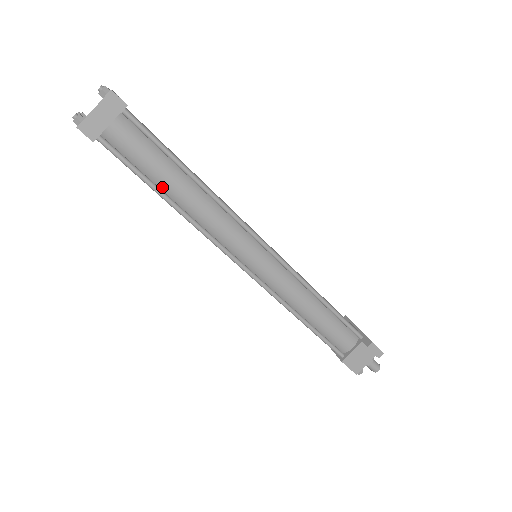
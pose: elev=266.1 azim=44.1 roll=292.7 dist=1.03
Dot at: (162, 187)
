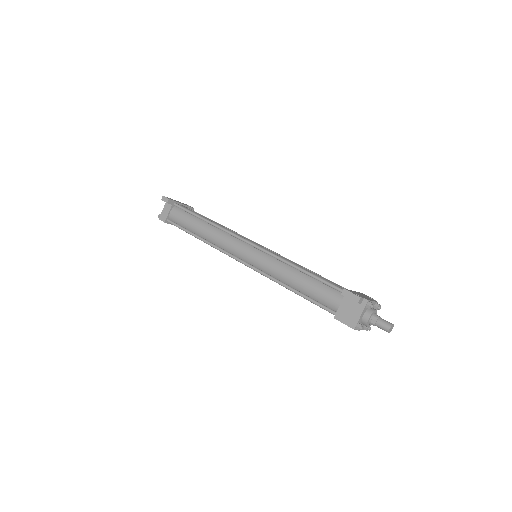
Dot at: (195, 232)
